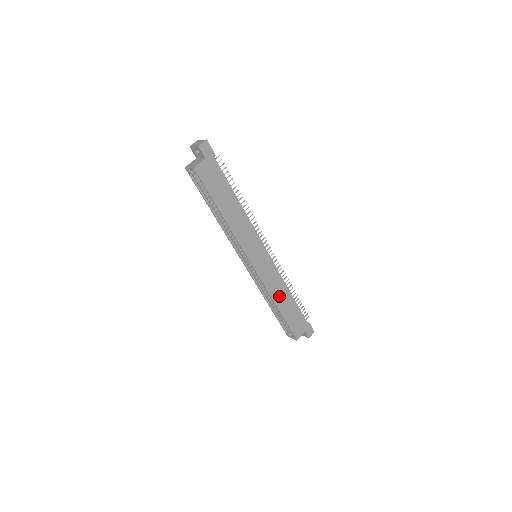
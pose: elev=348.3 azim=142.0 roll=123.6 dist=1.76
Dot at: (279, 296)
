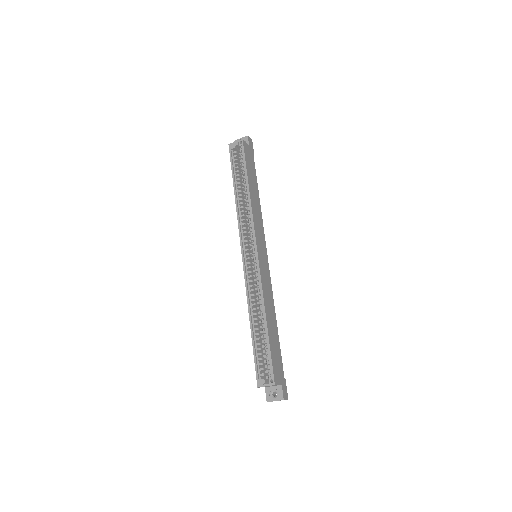
Dot at: (269, 310)
